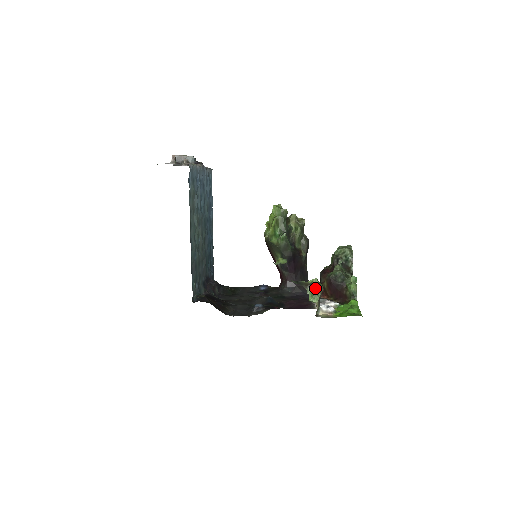
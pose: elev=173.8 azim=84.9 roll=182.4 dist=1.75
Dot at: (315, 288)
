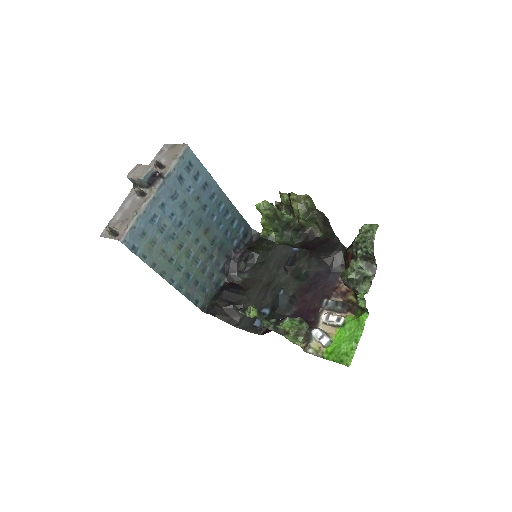
Dot at: (294, 335)
